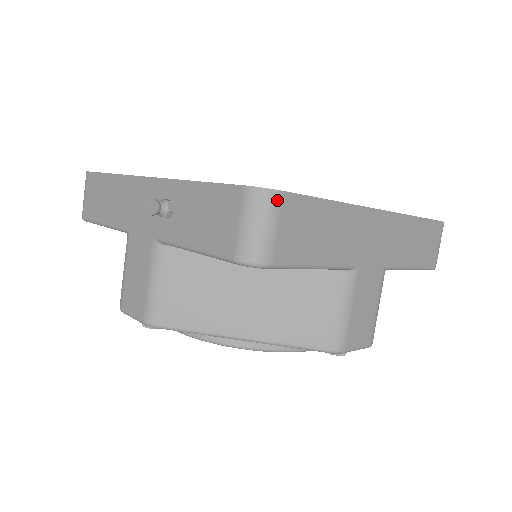
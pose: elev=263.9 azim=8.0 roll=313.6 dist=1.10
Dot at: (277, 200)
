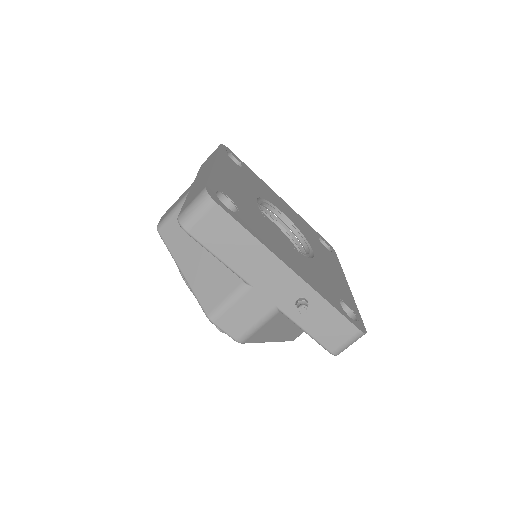
Dot at: occluded
